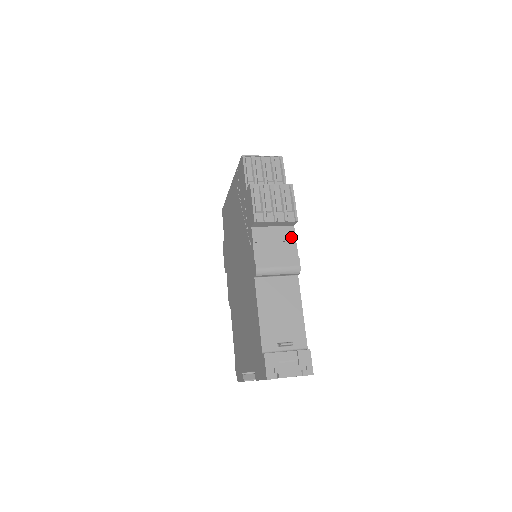
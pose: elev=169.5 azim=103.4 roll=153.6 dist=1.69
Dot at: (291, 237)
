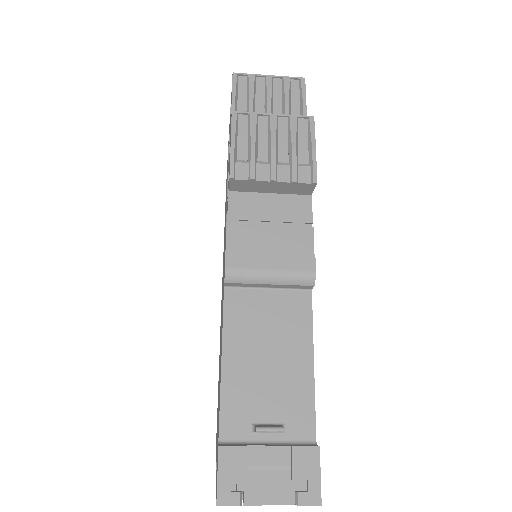
Dot at: (303, 215)
